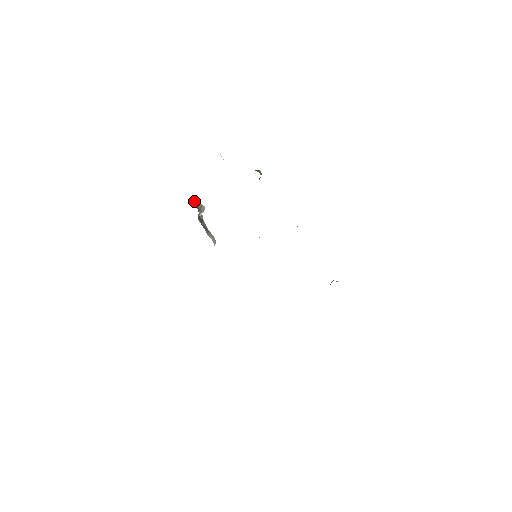
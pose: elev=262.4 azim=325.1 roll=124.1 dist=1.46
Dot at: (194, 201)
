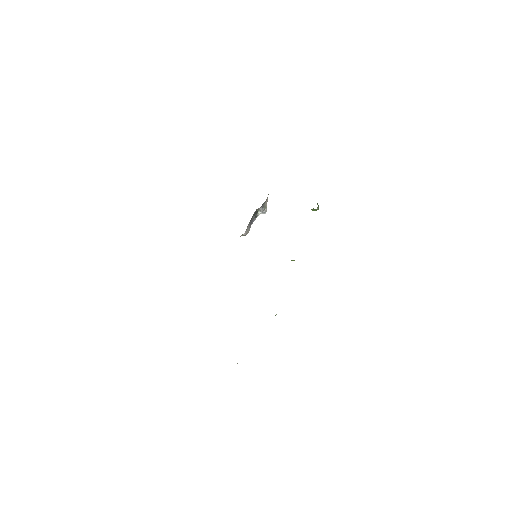
Dot at: (267, 198)
